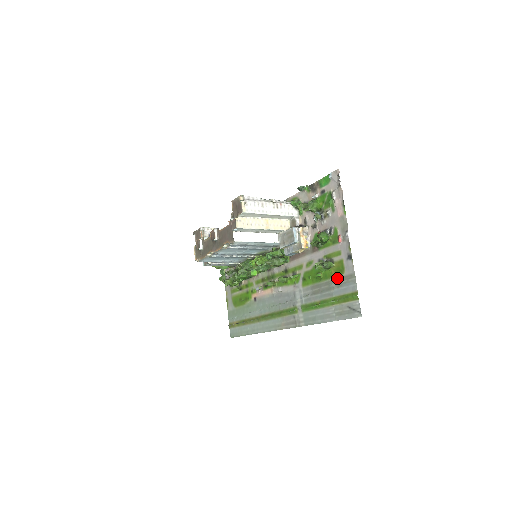
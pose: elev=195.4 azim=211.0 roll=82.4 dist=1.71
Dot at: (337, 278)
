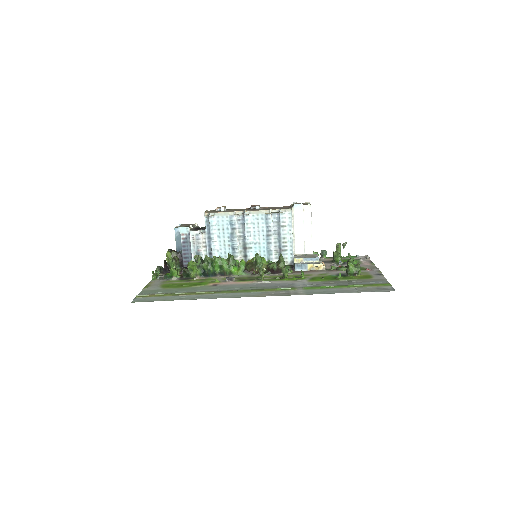
Dot at: (362, 279)
